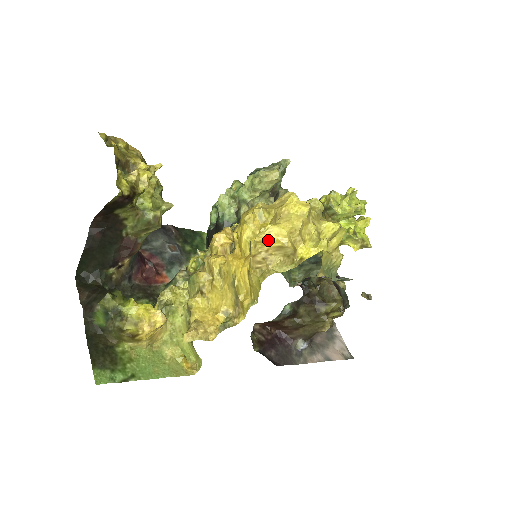
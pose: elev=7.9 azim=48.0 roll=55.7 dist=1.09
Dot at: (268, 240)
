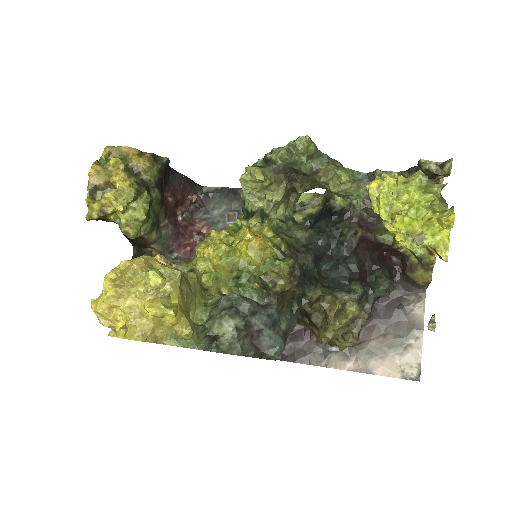
Dot at: occluded
